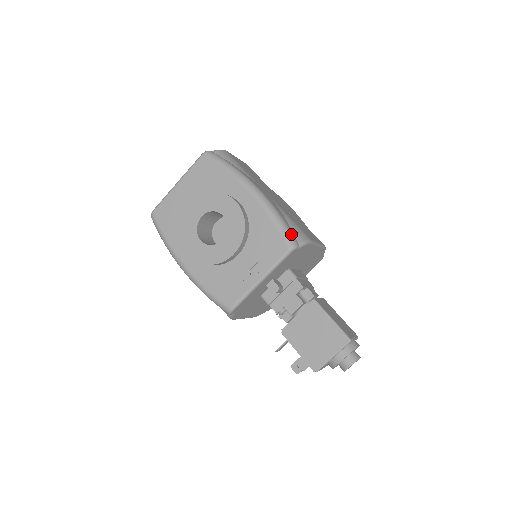
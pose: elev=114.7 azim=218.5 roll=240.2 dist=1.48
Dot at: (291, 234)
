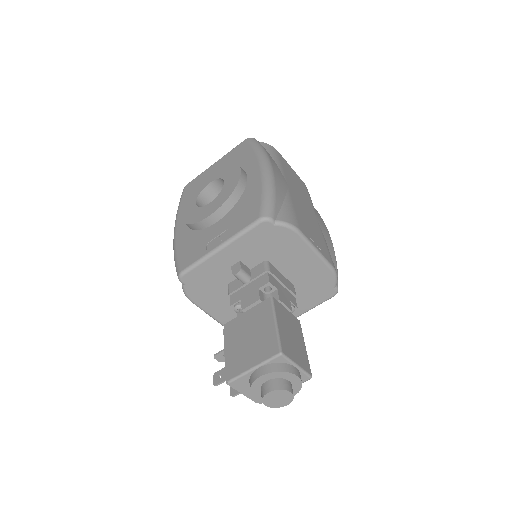
Dot at: (273, 207)
